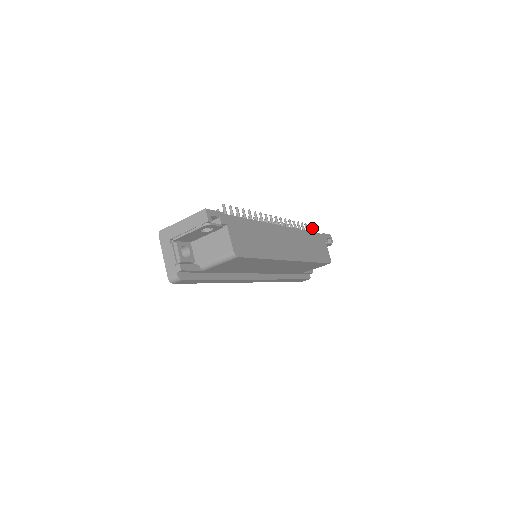
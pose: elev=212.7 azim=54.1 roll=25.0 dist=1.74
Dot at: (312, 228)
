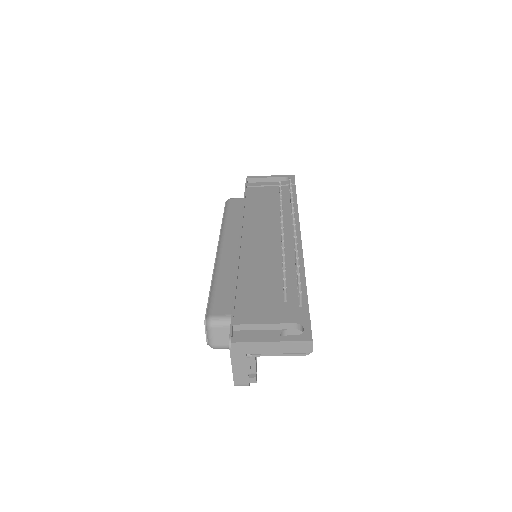
Dot at: (289, 182)
